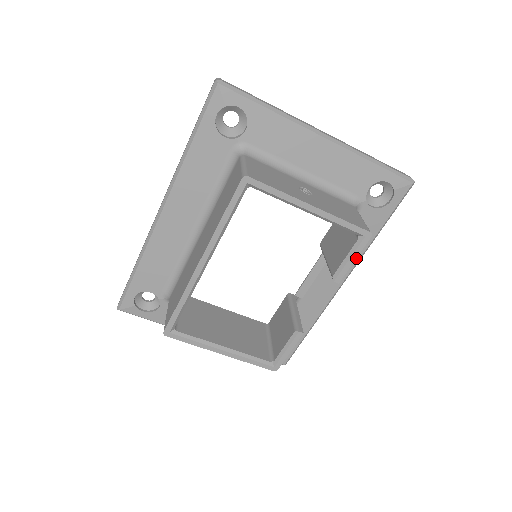
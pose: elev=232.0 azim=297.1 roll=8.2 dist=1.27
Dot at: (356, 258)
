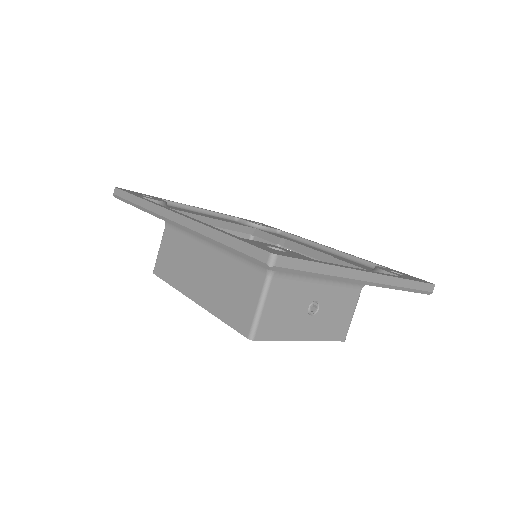
Dot at: occluded
